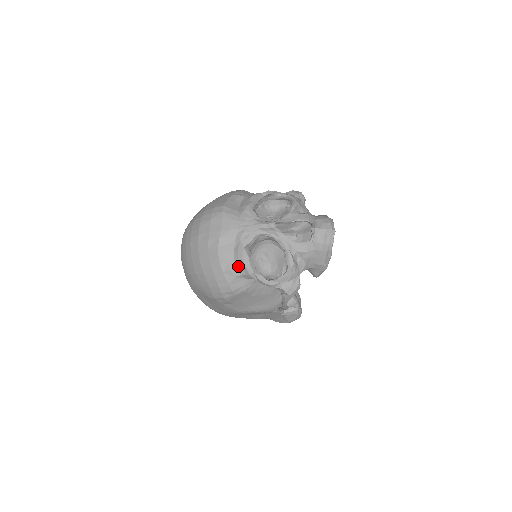
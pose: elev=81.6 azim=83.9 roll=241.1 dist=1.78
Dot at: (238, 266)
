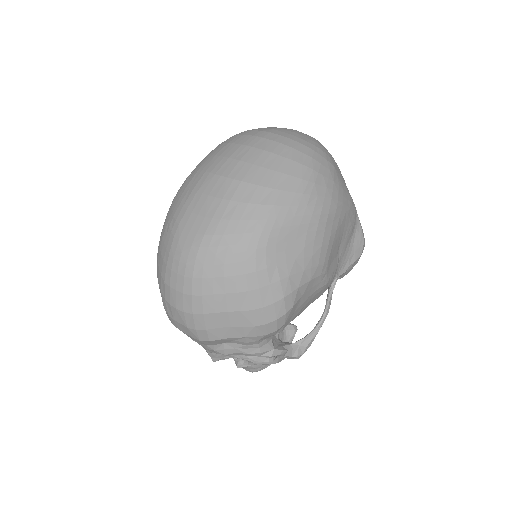
Dot at: occluded
